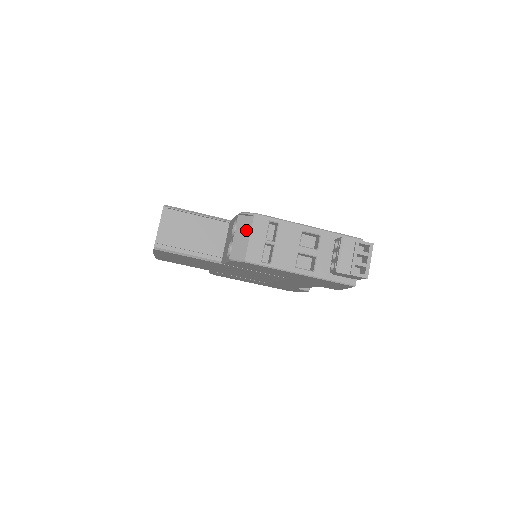
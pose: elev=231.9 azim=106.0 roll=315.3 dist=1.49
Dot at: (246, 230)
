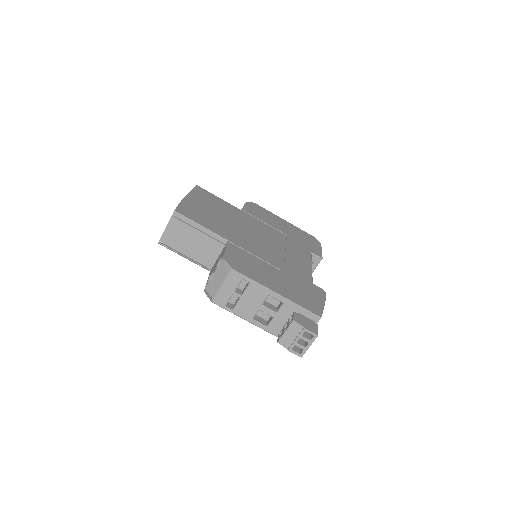
Dot at: (223, 275)
